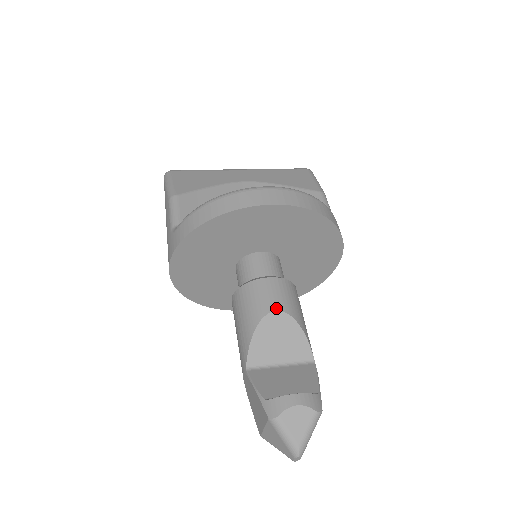
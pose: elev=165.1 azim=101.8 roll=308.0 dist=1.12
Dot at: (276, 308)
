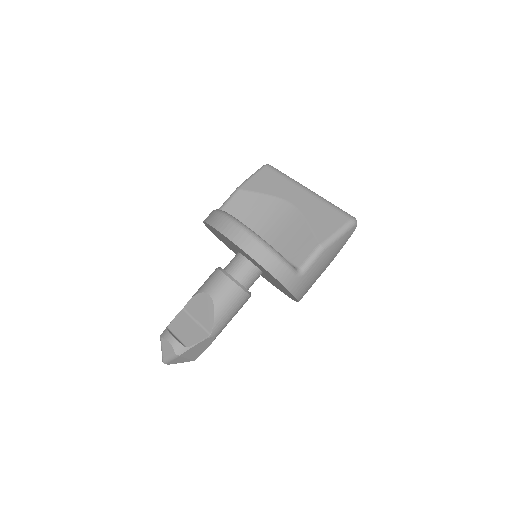
Dot at: (210, 293)
